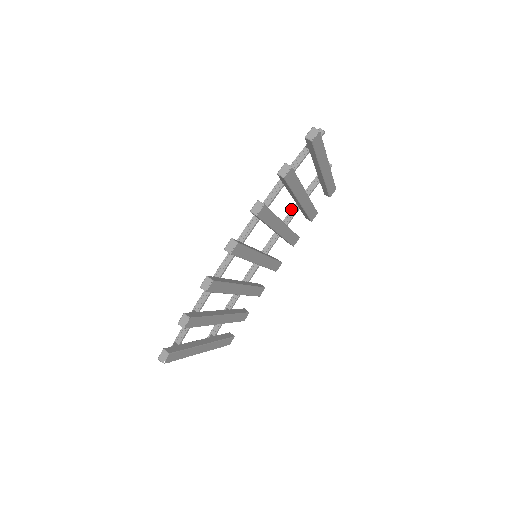
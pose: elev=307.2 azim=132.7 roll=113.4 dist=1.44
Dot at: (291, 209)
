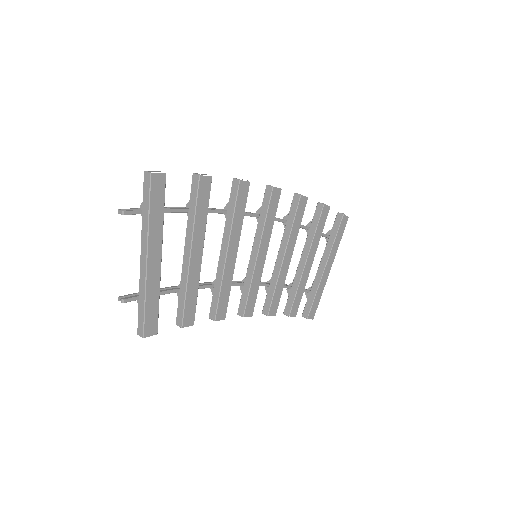
Dot at: occluded
